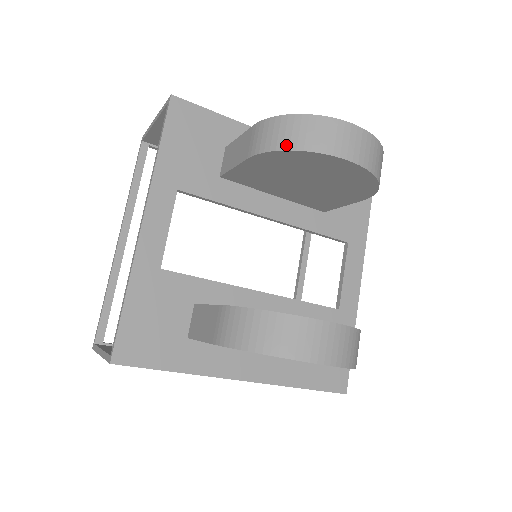
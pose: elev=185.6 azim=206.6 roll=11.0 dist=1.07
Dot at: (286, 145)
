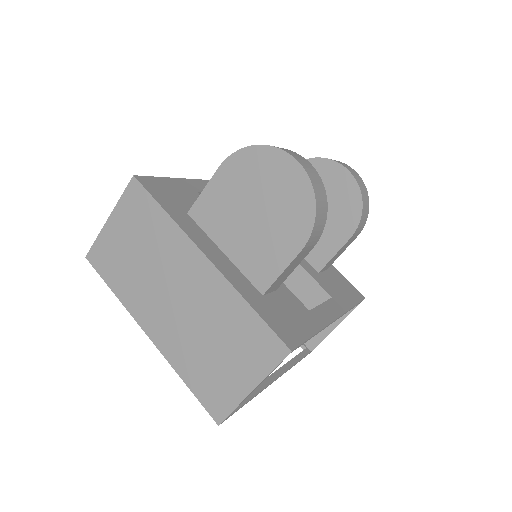
Dot at: (310, 159)
